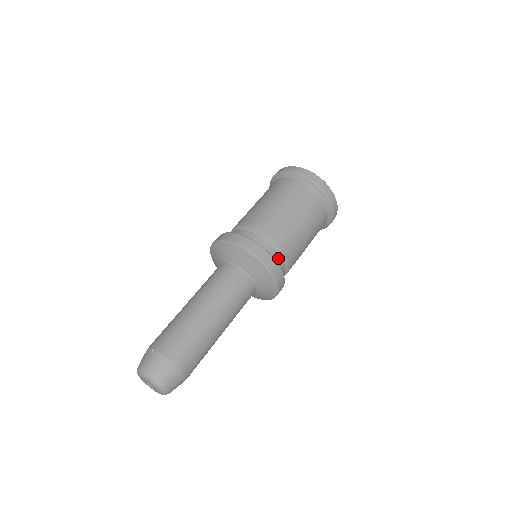
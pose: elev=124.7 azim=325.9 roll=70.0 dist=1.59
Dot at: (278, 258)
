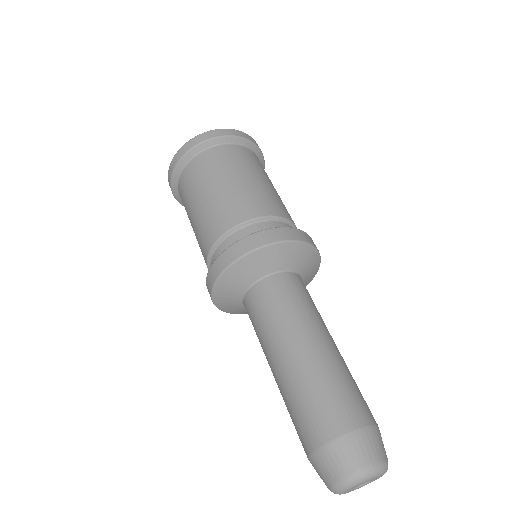
Dot at: occluded
